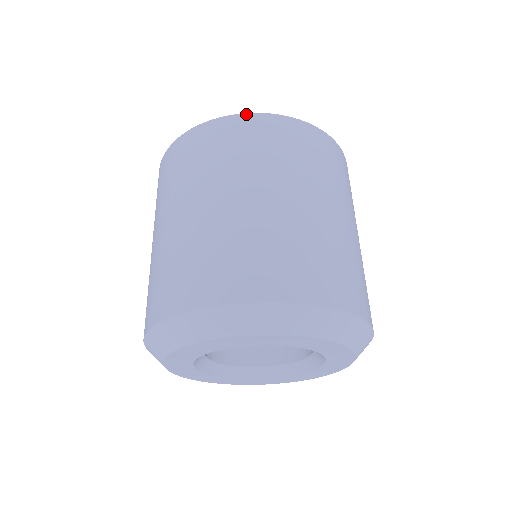
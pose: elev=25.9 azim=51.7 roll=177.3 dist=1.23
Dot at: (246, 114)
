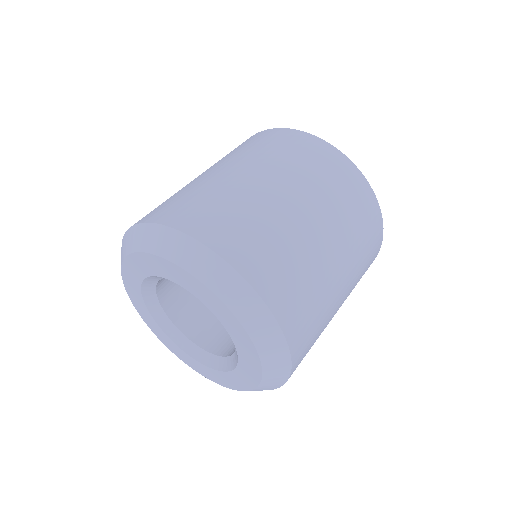
Dot at: (346, 156)
